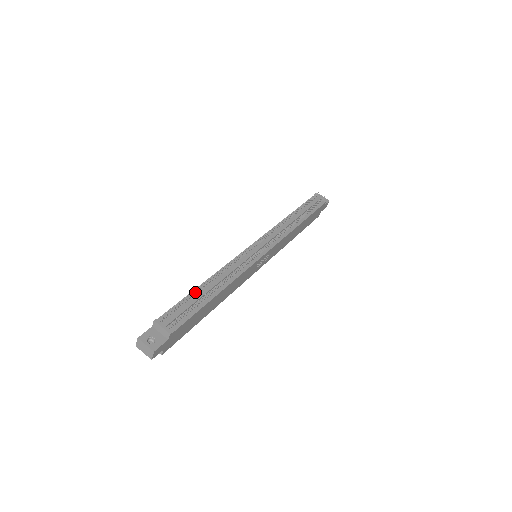
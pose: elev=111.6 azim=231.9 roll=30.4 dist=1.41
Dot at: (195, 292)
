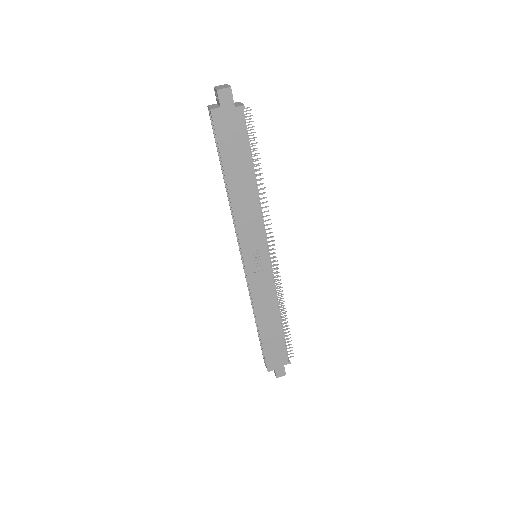
Dot at: occluded
